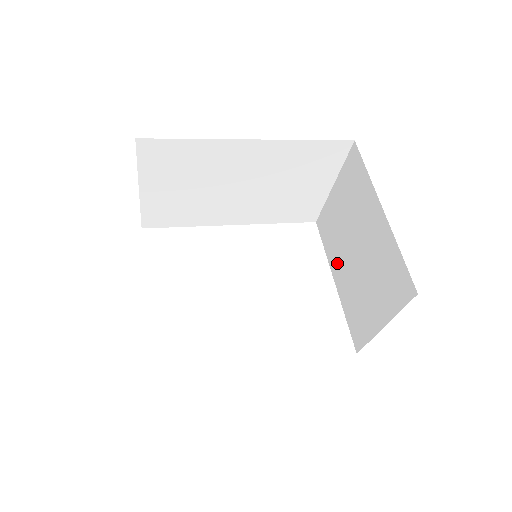
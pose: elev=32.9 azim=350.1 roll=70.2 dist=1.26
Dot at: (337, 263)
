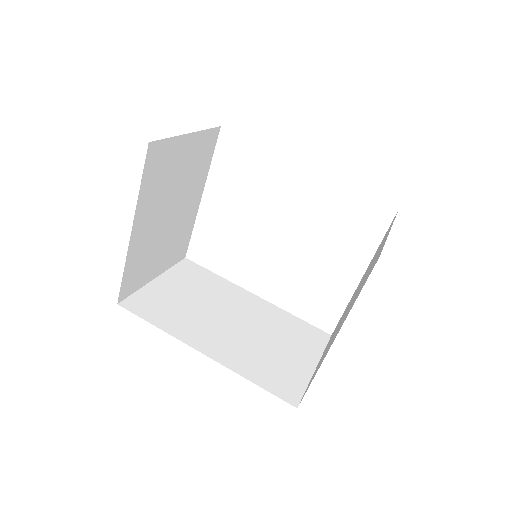
Dot at: occluded
